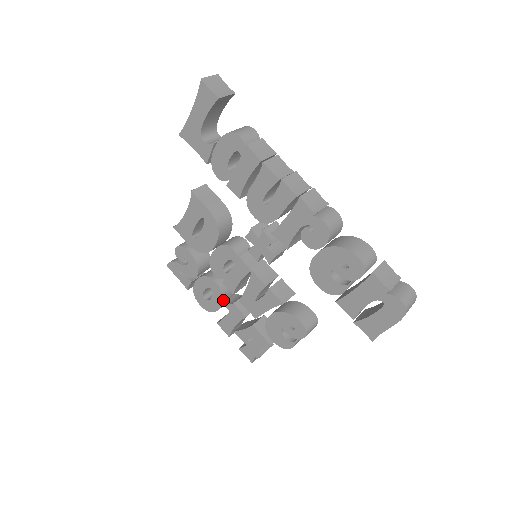
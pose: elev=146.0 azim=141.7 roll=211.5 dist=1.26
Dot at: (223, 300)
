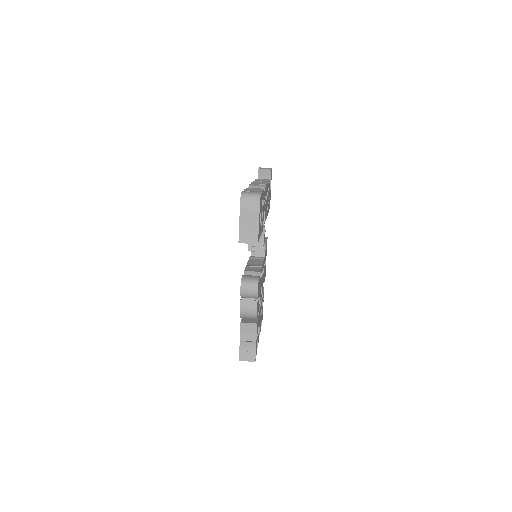
Dot at: occluded
